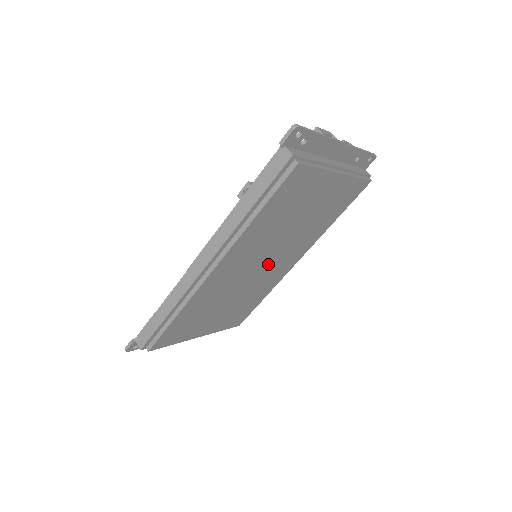
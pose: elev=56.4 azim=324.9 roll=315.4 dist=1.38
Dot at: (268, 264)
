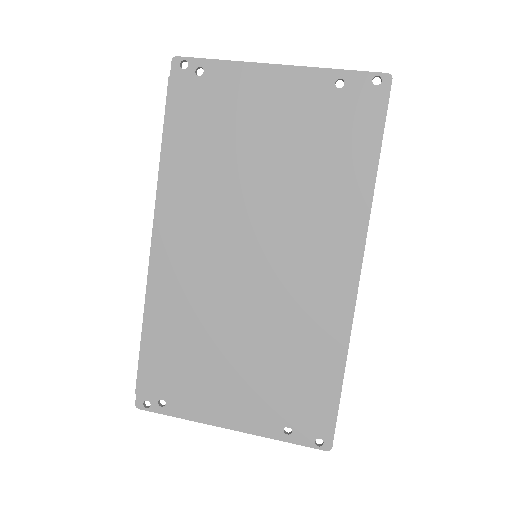
Dot at: (268, 261)
